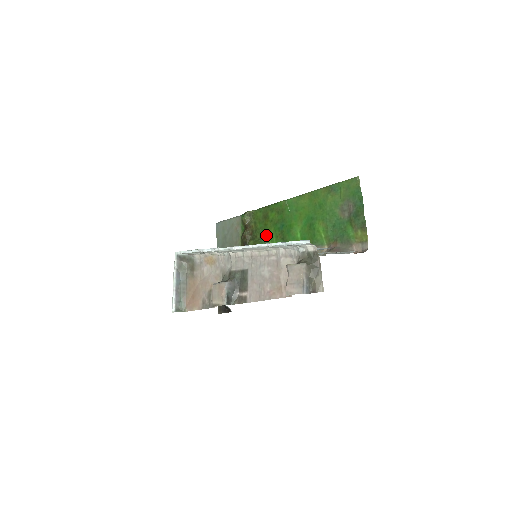
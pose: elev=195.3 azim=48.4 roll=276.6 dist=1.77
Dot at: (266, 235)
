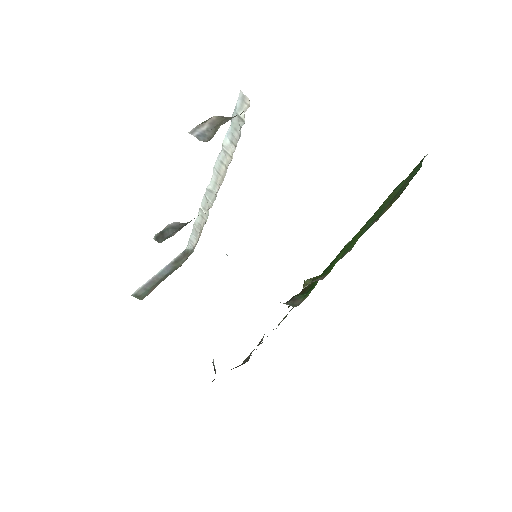
Dot at: (312, 288)
